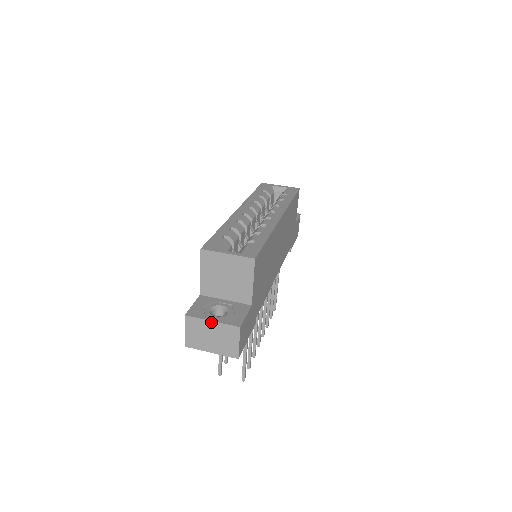
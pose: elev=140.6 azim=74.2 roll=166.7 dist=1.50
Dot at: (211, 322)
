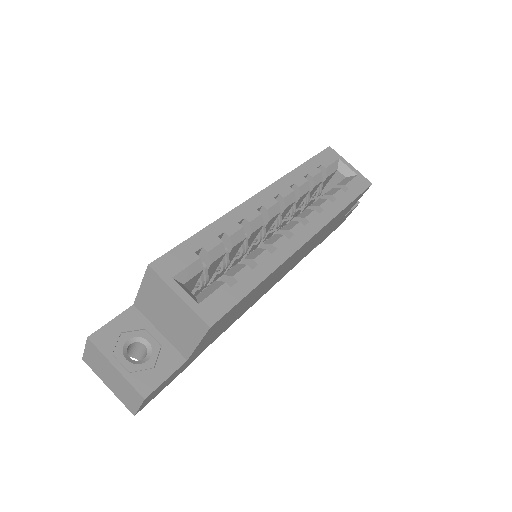
Dot at: (114, 368)
